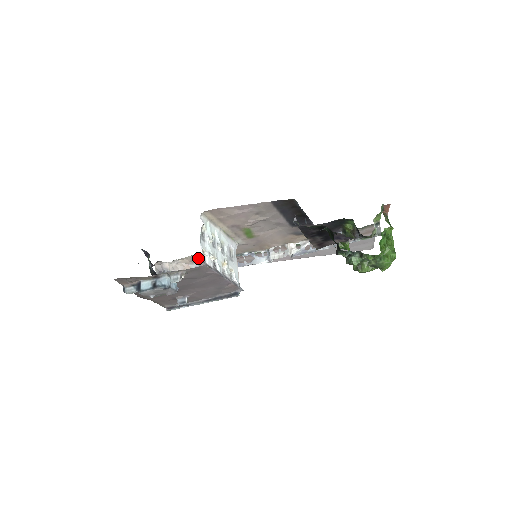
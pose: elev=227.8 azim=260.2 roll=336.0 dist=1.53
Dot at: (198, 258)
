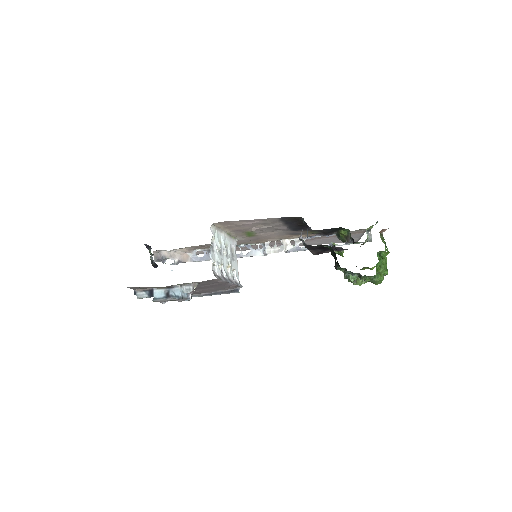
Dot at: (196, 248)
